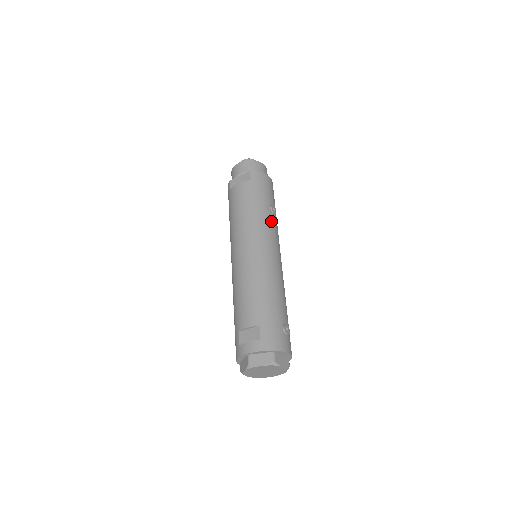
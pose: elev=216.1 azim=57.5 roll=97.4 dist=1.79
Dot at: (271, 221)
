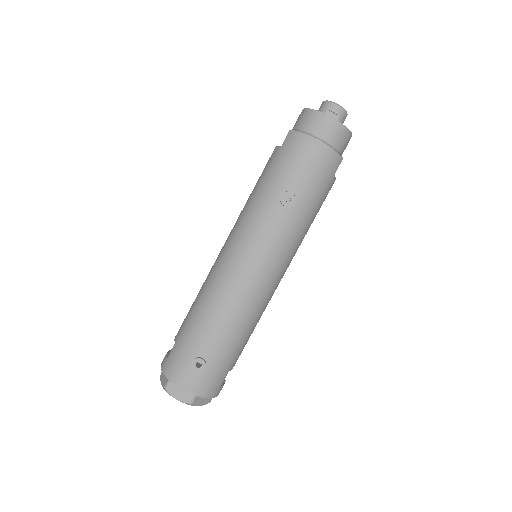
Dot at: (268, 217)
